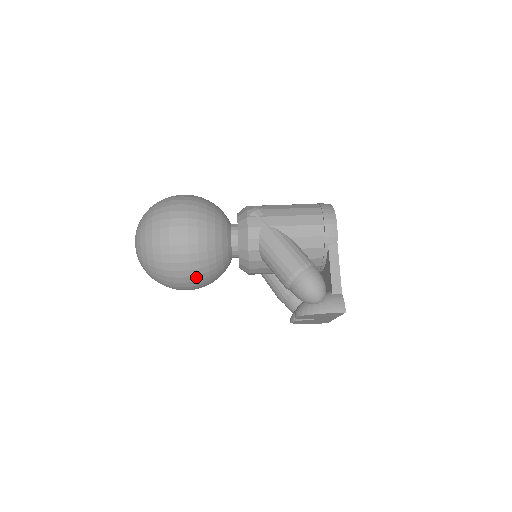
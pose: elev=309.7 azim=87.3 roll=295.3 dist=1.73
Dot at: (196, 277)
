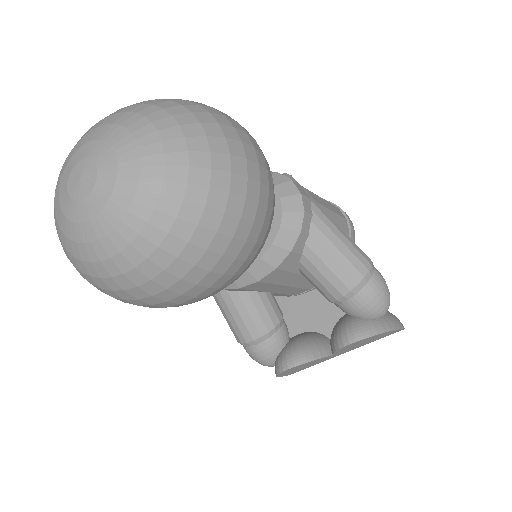
Dot at: (245, 264)
